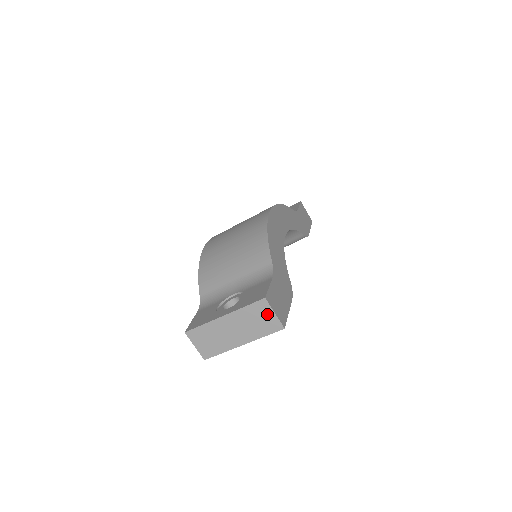
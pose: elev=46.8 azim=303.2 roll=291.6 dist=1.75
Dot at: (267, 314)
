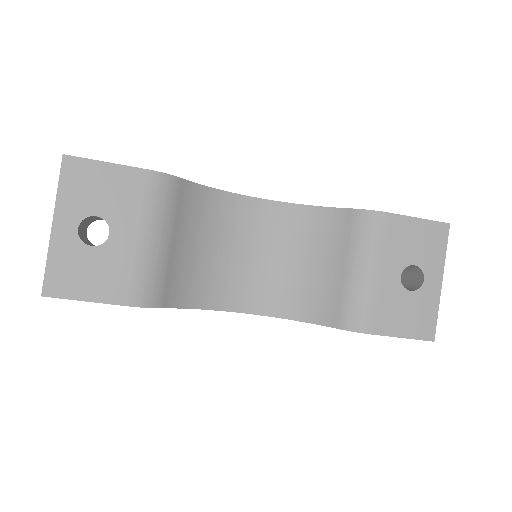
Dot at: occluded
